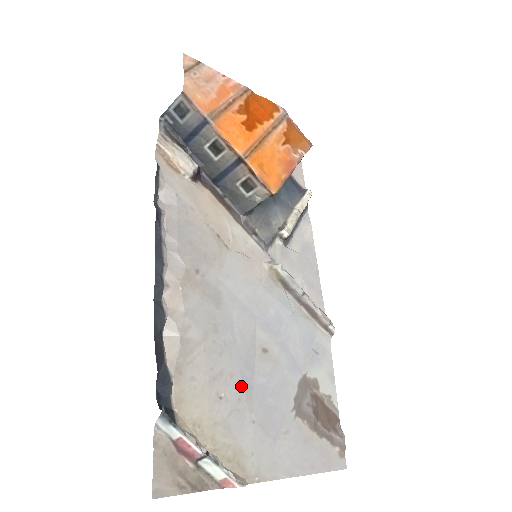
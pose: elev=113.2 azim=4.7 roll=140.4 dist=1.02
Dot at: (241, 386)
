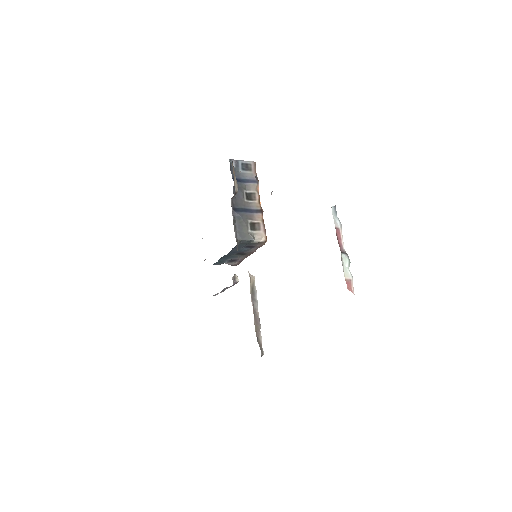
Dot at: occluded
